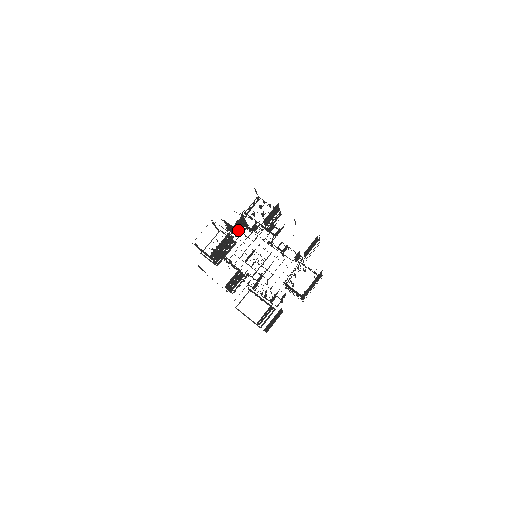
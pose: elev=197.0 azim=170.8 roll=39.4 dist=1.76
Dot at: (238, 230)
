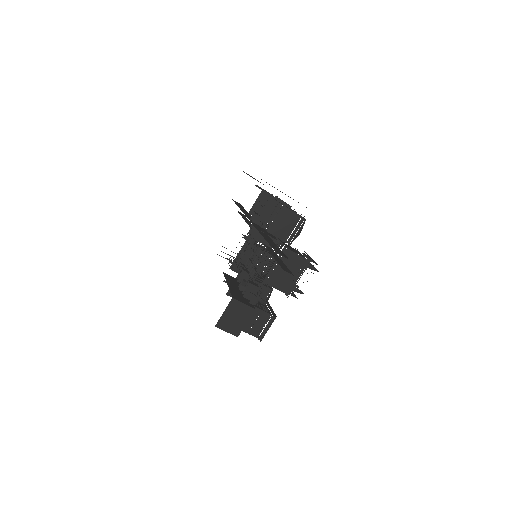
Dot at: occluded
